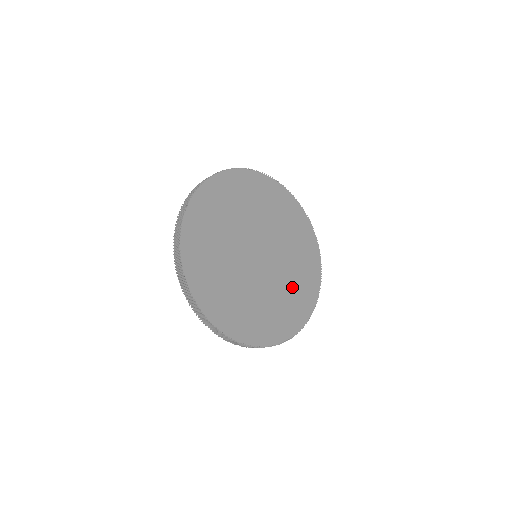
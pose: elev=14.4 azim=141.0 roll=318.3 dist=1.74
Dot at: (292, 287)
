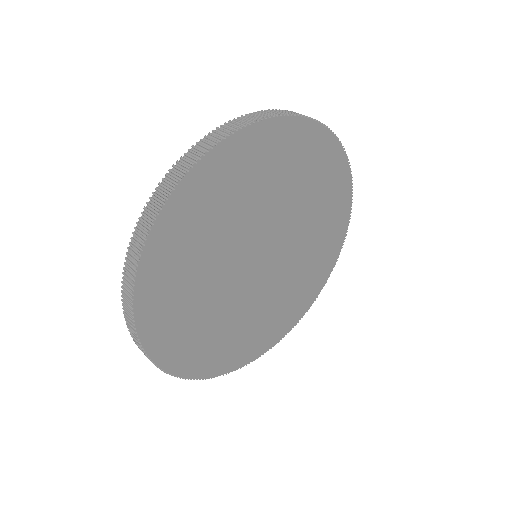
Dot at: (295, 286)
